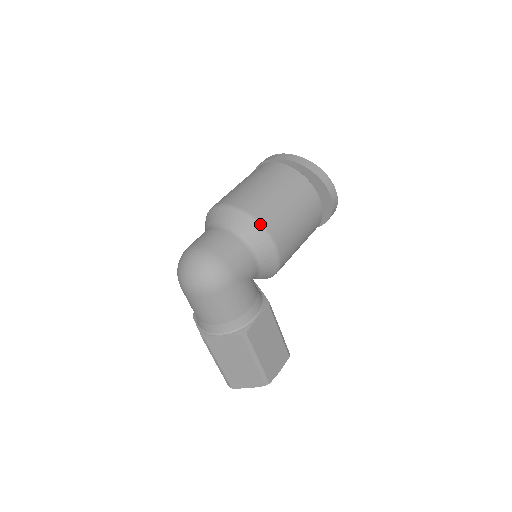
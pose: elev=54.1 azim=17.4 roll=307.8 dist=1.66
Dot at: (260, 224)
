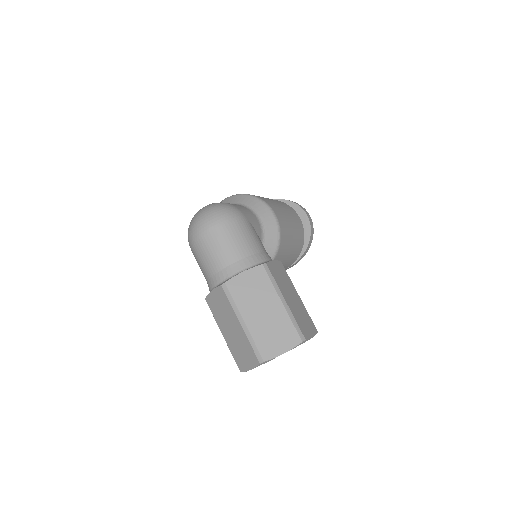
Dot at: (255, 196)
